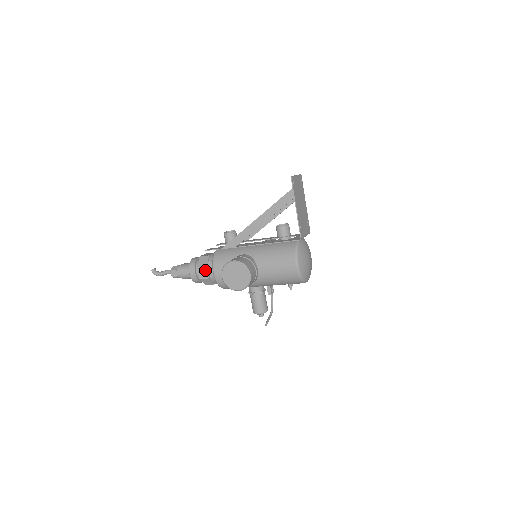
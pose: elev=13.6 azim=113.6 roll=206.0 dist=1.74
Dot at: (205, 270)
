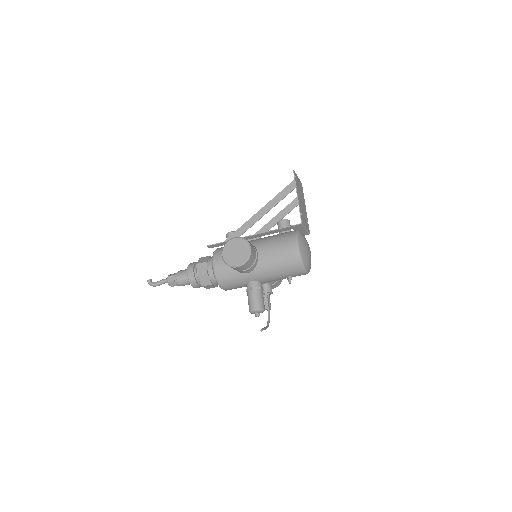
Dot at: (204, 266)
